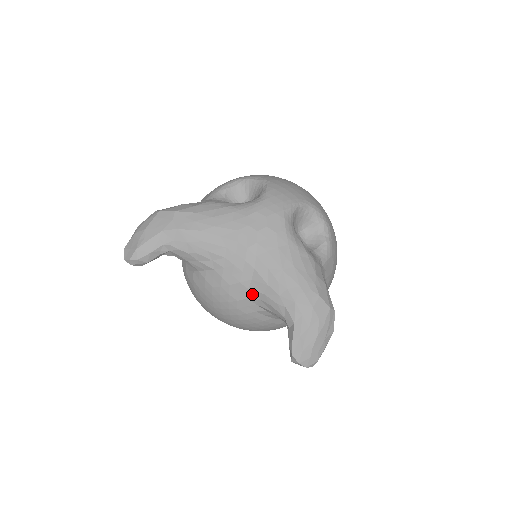
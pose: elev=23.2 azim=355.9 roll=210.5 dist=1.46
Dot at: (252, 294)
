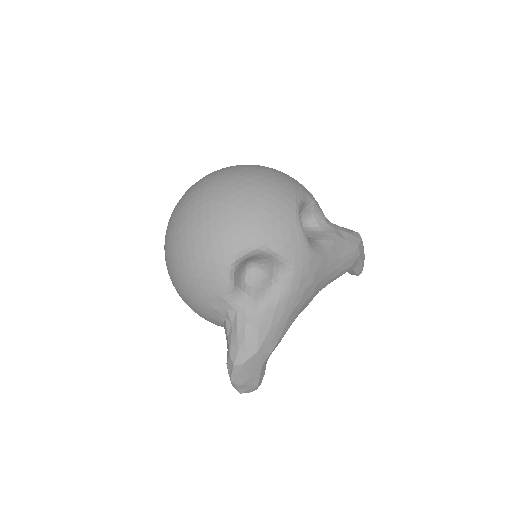
Dot at: occluded
